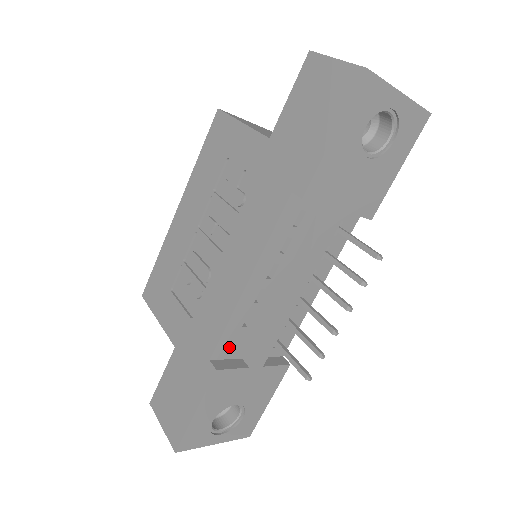
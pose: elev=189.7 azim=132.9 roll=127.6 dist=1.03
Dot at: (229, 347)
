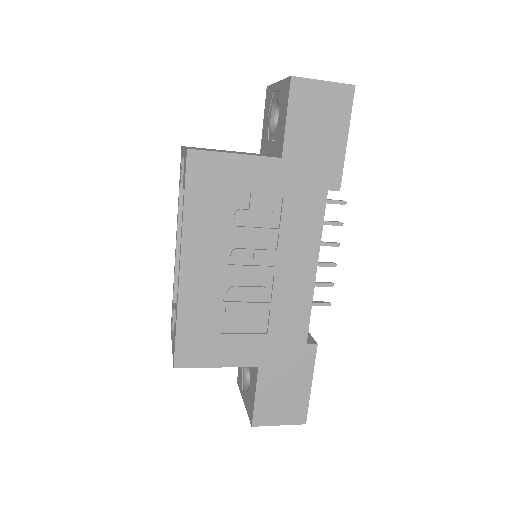
Dot at: occluded
